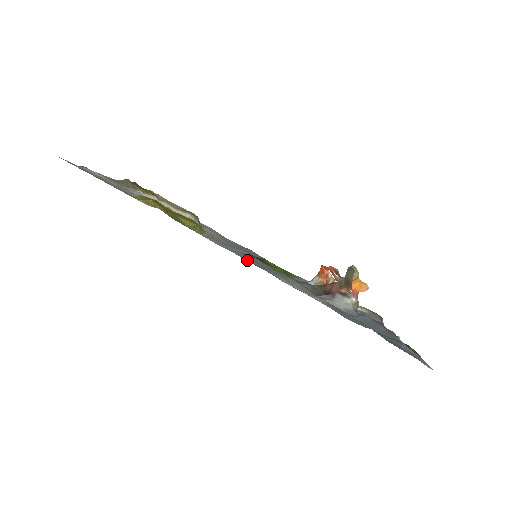
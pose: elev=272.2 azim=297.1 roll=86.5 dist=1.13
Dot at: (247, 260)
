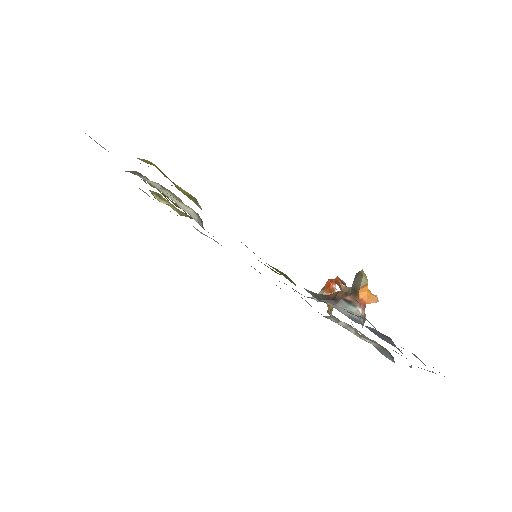
Dot at: occluded
